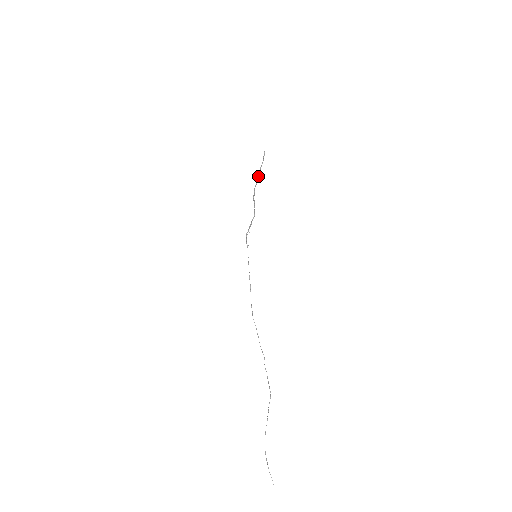
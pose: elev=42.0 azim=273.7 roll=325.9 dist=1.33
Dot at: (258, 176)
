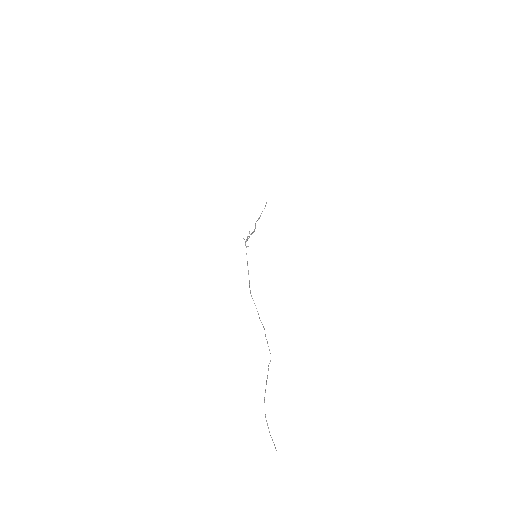
Dot at: (260, 215)
